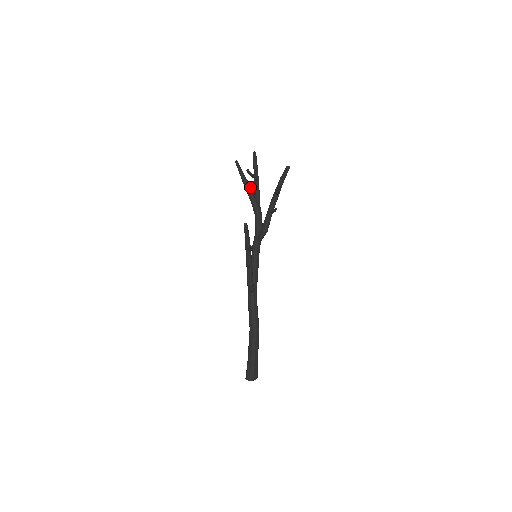
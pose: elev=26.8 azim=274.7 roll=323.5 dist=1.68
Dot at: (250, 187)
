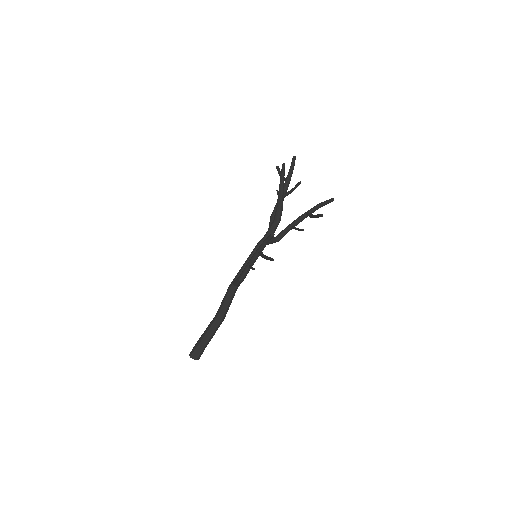
Dot at: (284, 194)
